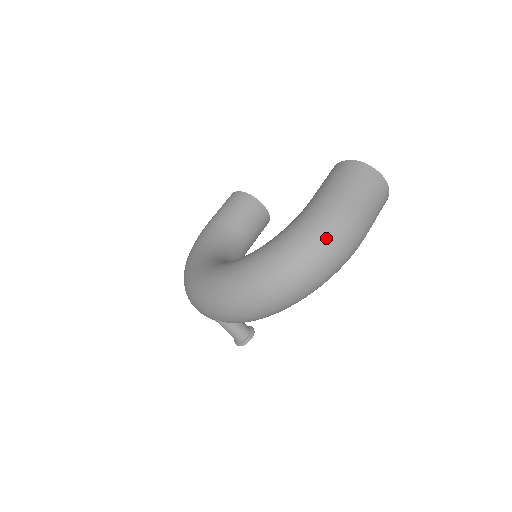
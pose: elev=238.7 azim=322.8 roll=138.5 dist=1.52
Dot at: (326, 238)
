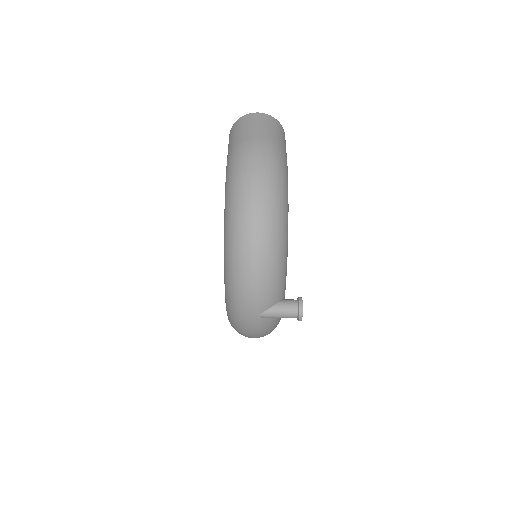
Dot at: (243, 169)
